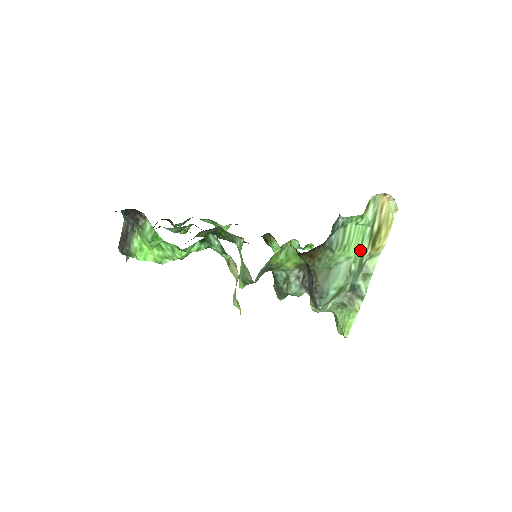
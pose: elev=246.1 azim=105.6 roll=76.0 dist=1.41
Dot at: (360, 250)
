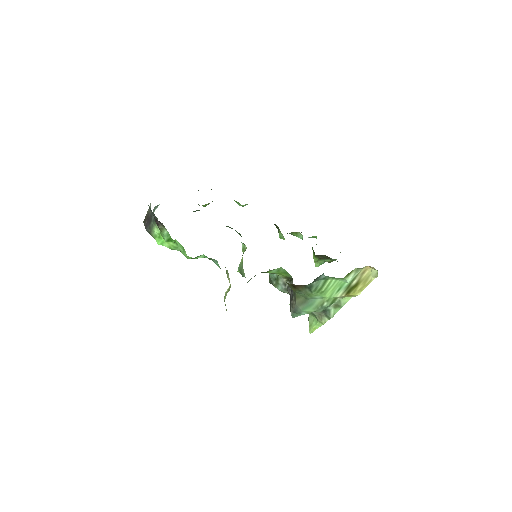
Dot at: (335, 295)
